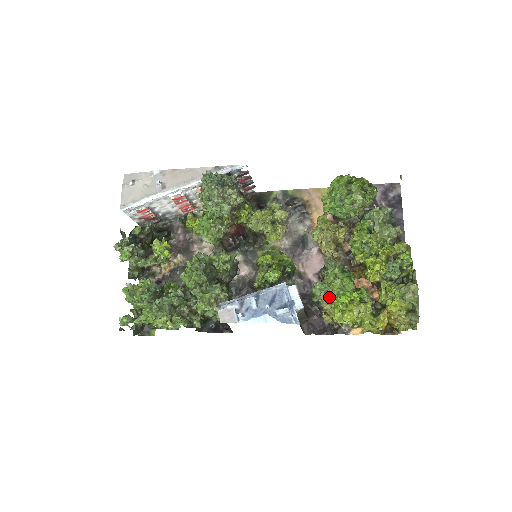
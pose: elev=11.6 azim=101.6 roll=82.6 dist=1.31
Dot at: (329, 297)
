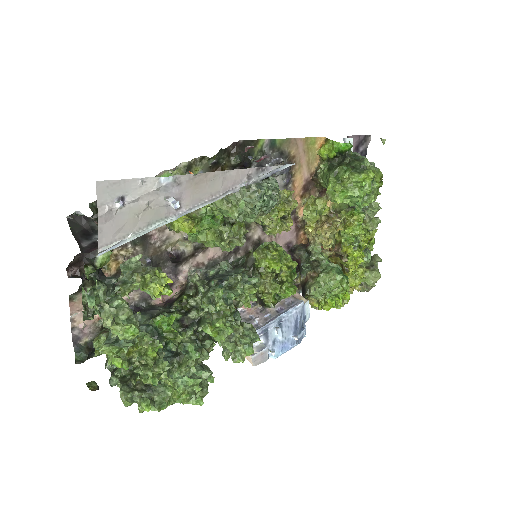
Dot at: occluded
